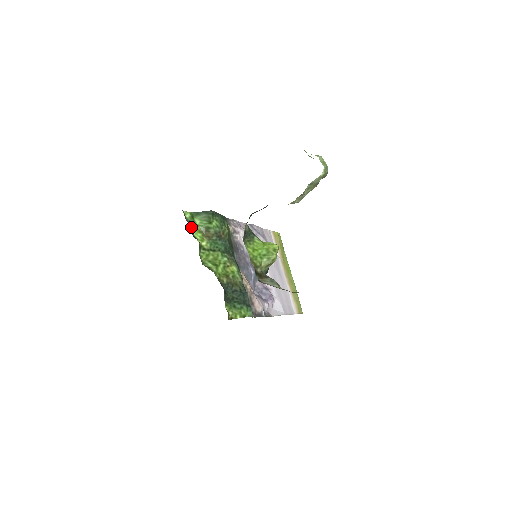
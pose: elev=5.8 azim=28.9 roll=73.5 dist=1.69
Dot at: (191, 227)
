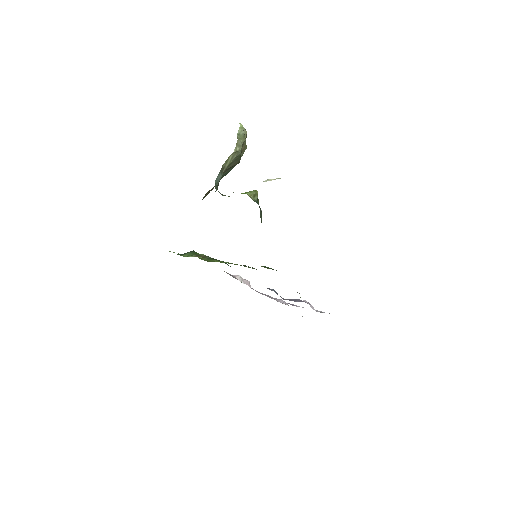
Dot at: occluded
